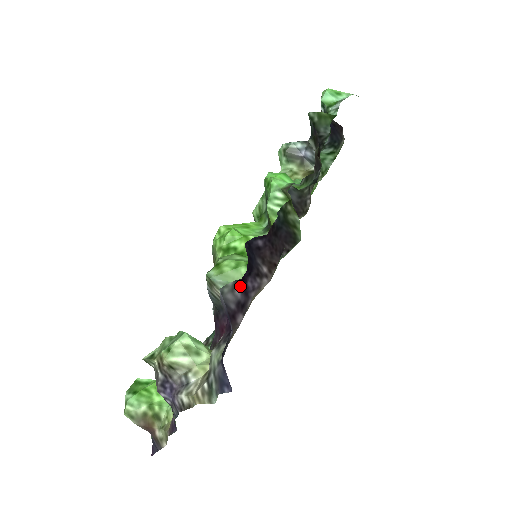
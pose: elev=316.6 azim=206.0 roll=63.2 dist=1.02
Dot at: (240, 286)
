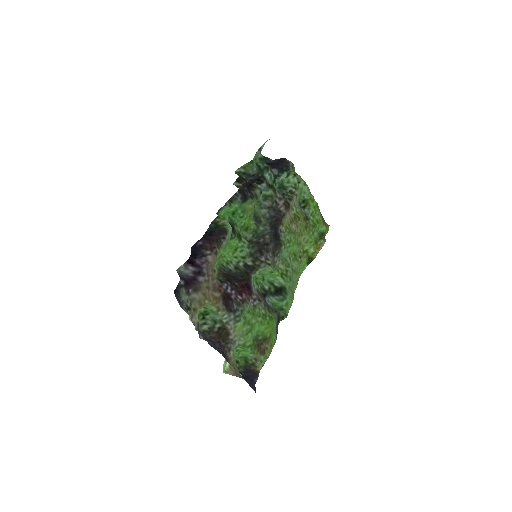
Dot at: (190, 265)
